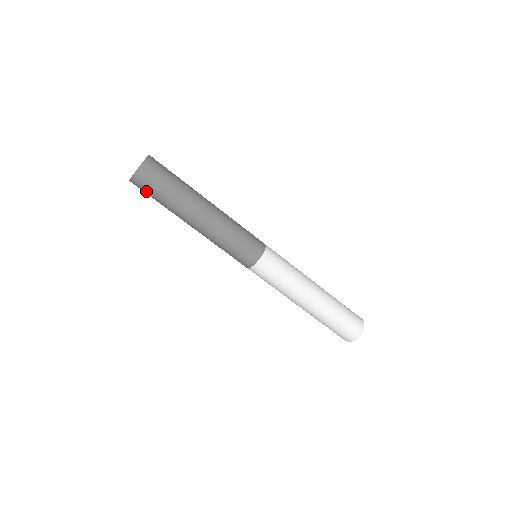
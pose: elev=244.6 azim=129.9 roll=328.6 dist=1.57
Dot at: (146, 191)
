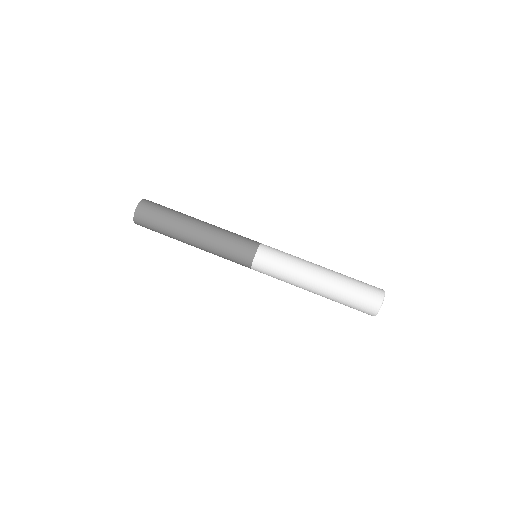
Dot at: (150, 214)
